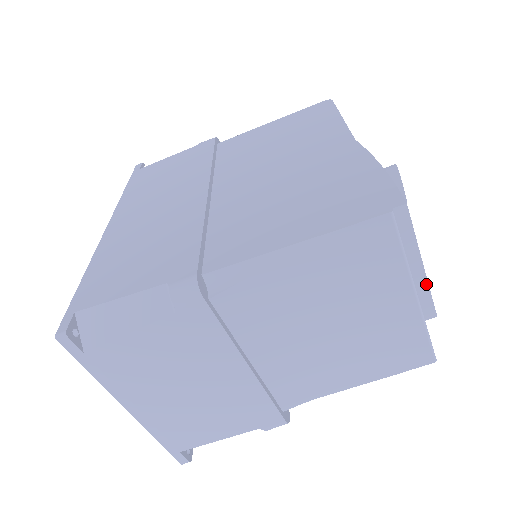
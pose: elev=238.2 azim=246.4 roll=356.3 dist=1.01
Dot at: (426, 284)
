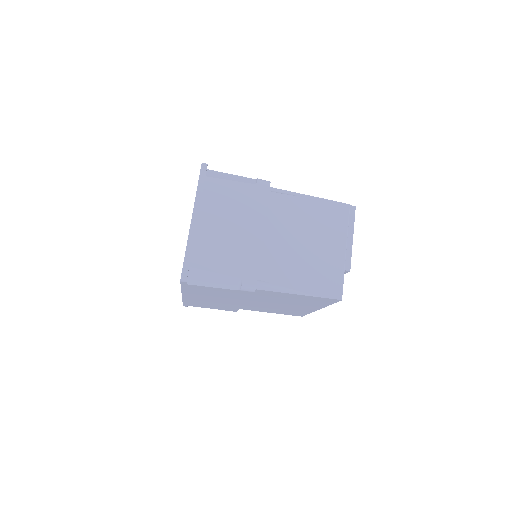
Dot at: (351, 249)
